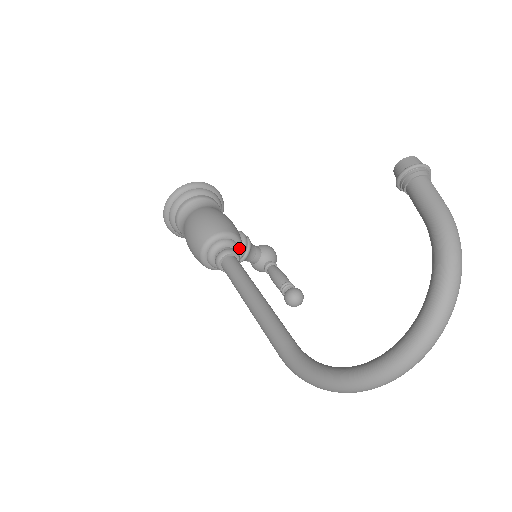
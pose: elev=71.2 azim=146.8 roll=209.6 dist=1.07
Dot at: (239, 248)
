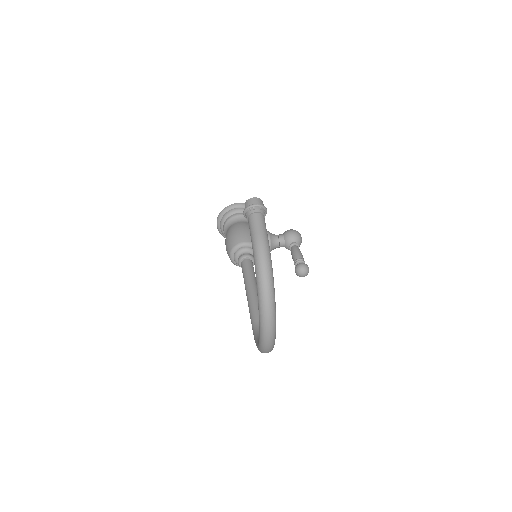
Dot at: occluded
